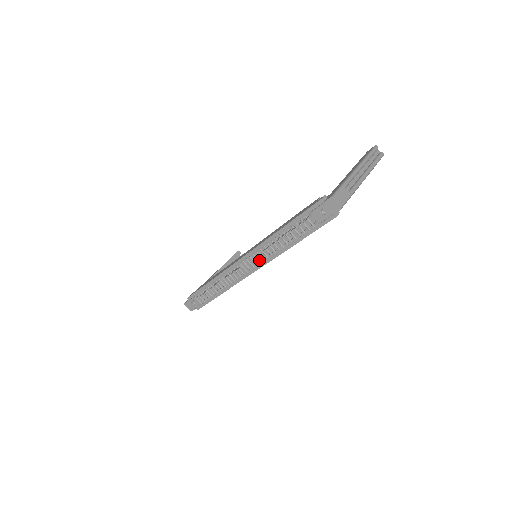
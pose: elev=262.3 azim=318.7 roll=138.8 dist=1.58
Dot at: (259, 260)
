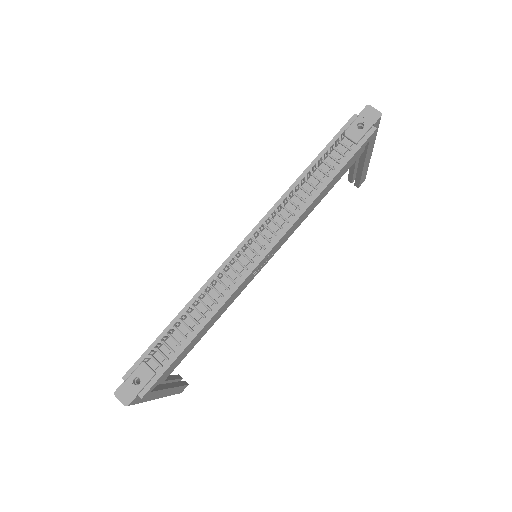
Dot at: (273, 231)
